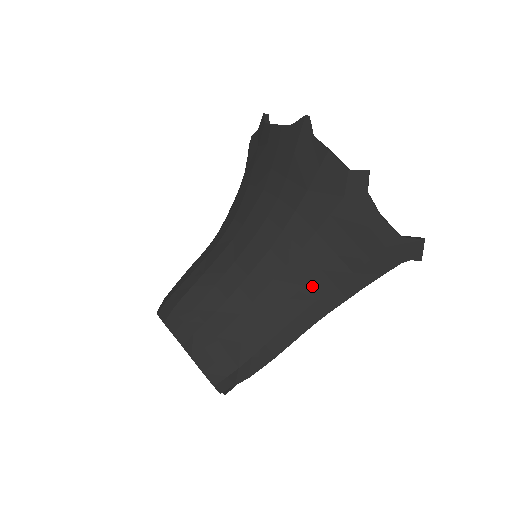
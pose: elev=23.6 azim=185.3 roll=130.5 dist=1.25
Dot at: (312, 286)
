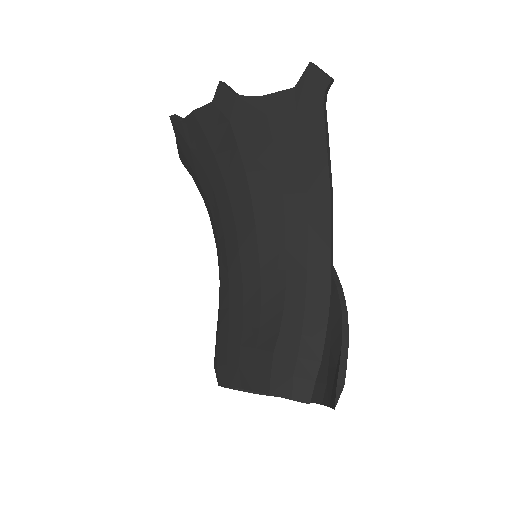
Dot at: (290, 216)
